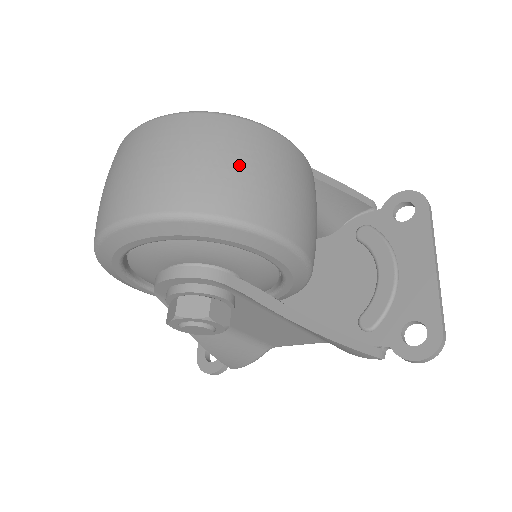
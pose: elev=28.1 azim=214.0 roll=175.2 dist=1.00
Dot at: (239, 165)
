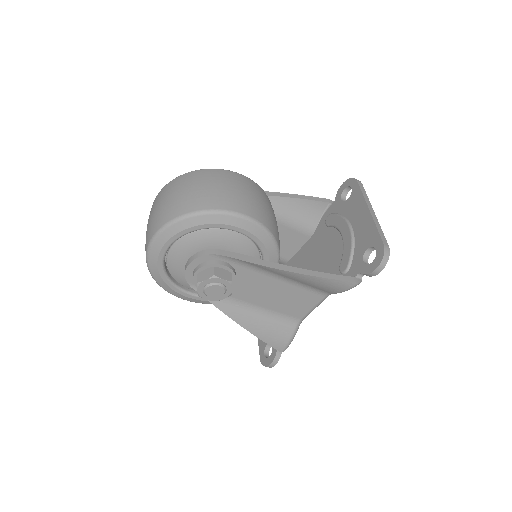
Dot at: (200, 188)
